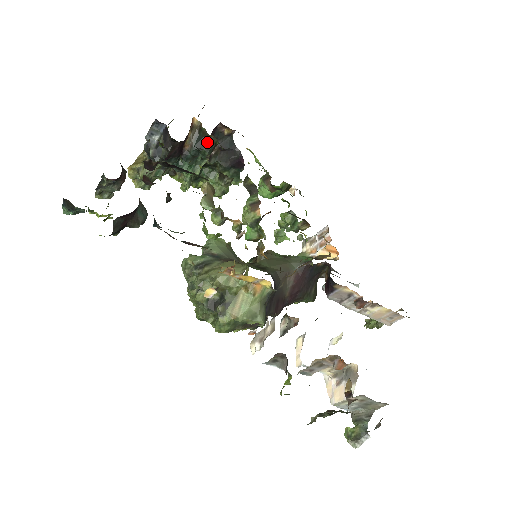
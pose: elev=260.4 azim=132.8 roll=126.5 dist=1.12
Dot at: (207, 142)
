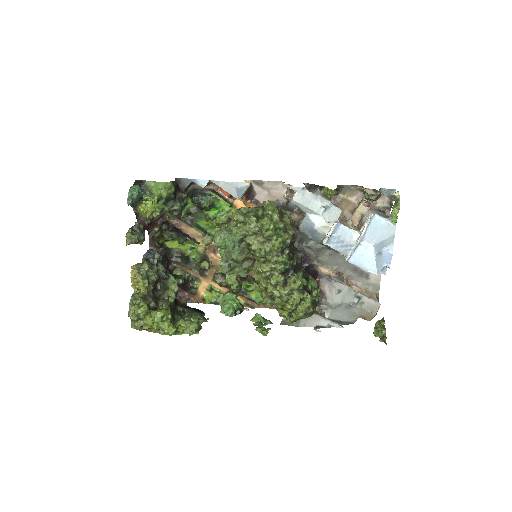
Dot at: occluded
